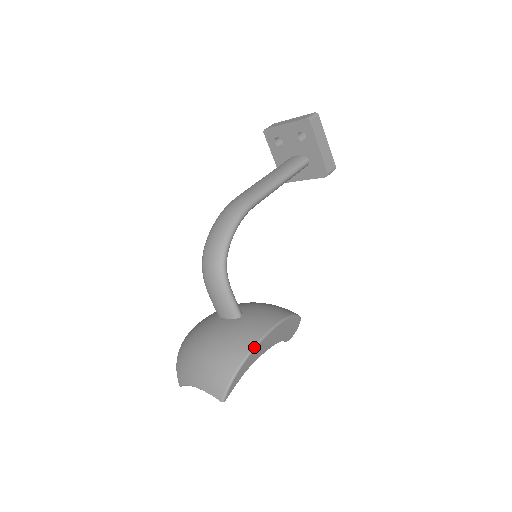
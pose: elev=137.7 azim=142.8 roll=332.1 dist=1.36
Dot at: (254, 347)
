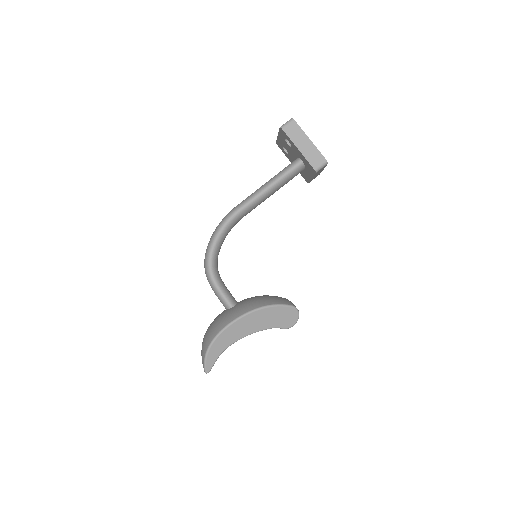
Dot at: (221, 331)
